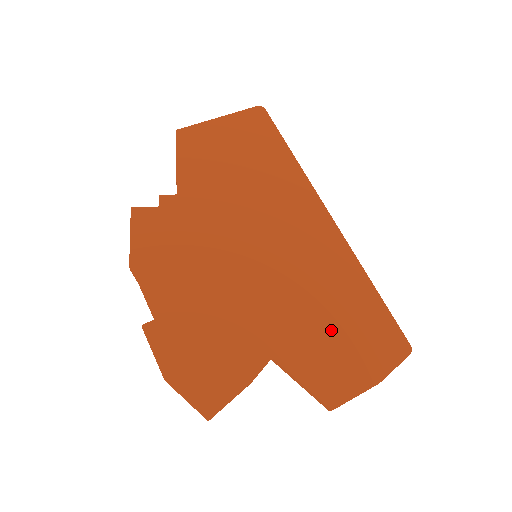
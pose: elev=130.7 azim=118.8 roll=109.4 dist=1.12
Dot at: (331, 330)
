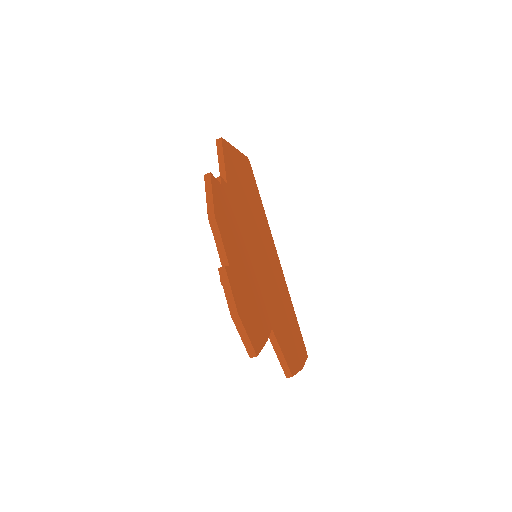
Dot at: (286, 325)
